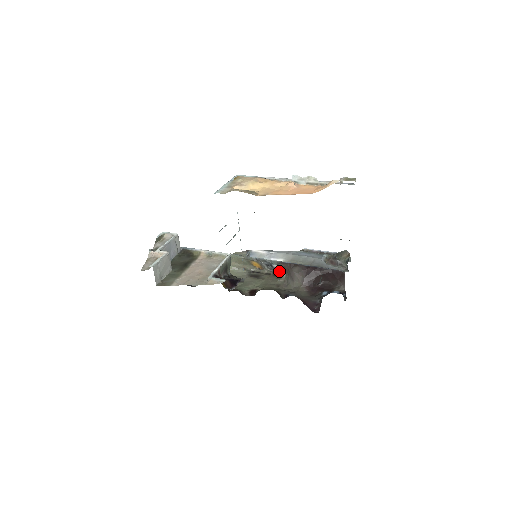
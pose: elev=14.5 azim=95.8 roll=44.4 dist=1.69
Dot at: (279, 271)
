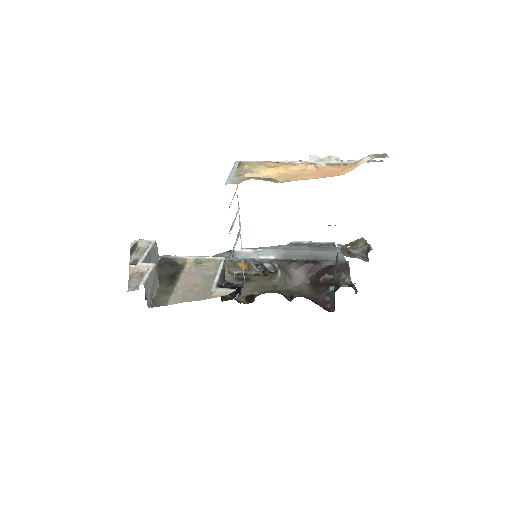
Dot at: (269, 270)
